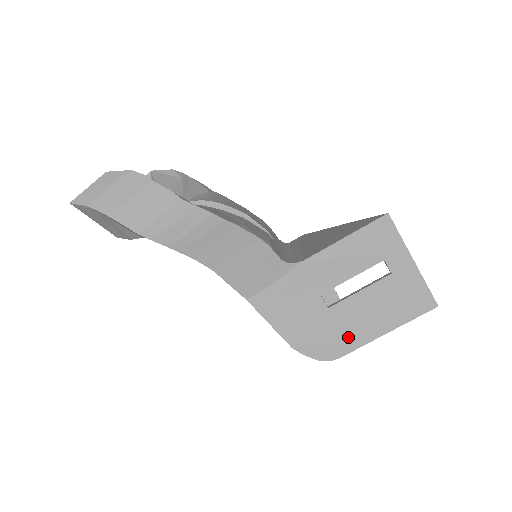
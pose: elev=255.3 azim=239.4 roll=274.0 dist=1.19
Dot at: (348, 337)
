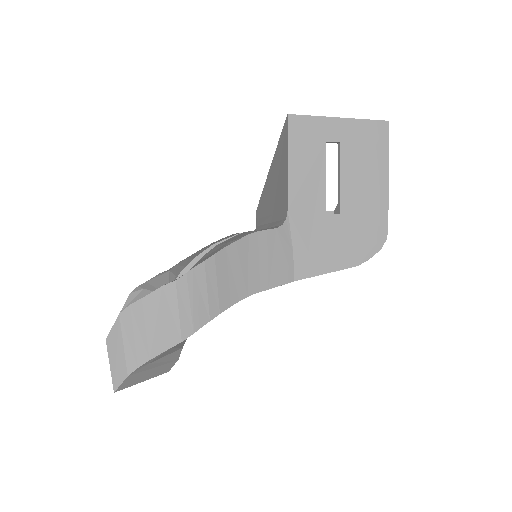
Dot at: (374, 212)
